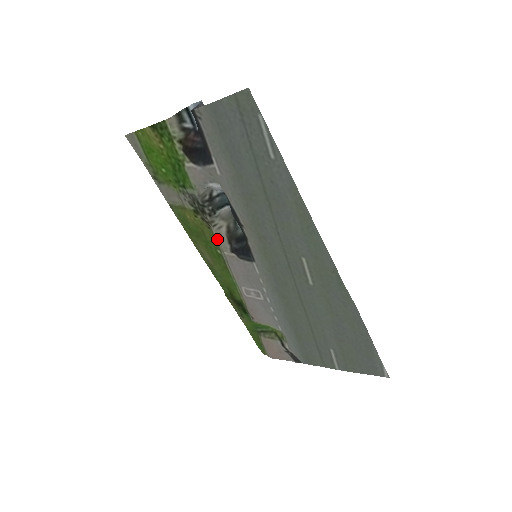
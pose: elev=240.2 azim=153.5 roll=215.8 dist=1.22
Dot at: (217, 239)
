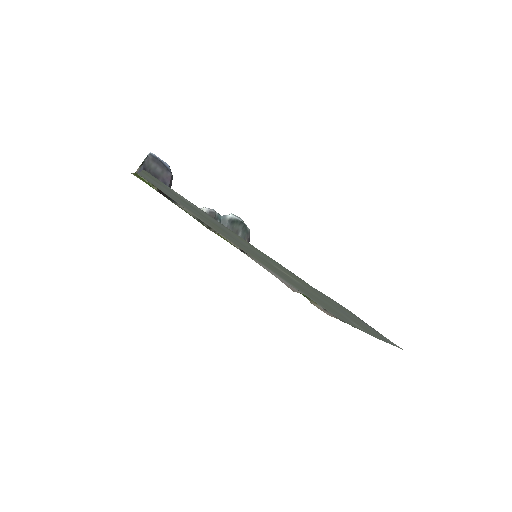
Dot at: (228, 241)
